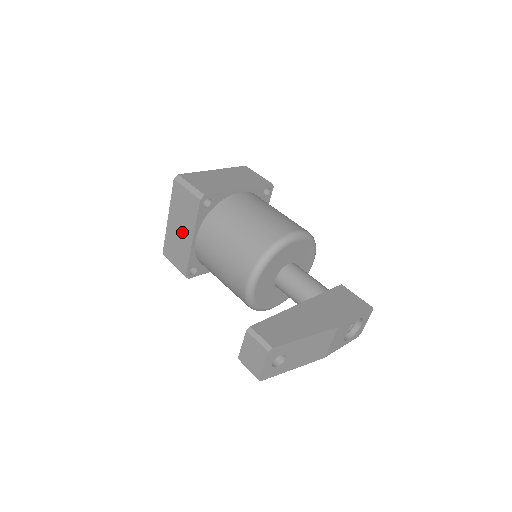
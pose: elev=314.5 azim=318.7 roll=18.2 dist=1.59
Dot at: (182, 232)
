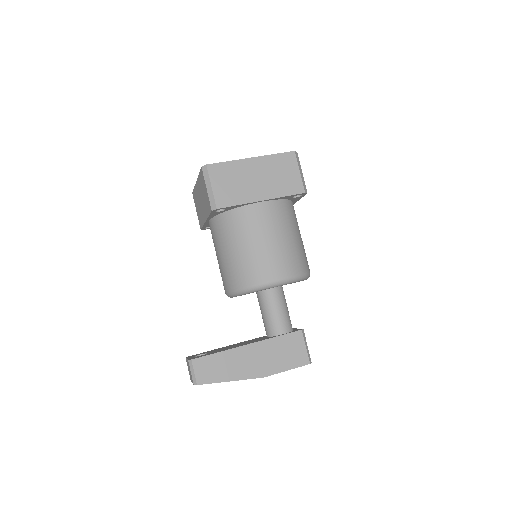
Dot at: (202, 205)
